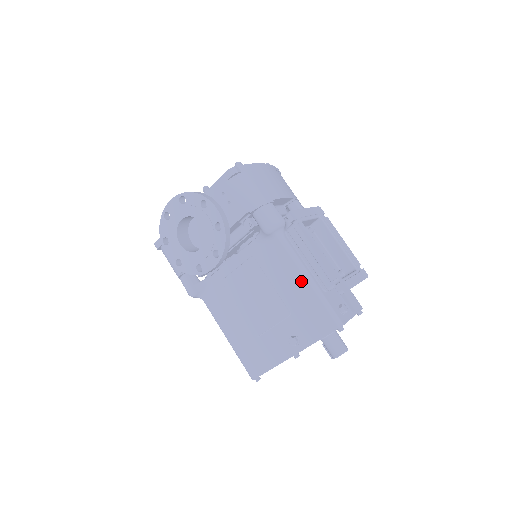
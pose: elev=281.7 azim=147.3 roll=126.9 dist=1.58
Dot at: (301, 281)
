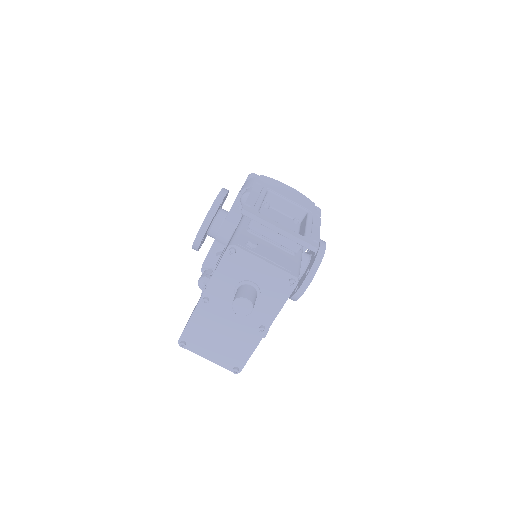
Dot at: occluded
